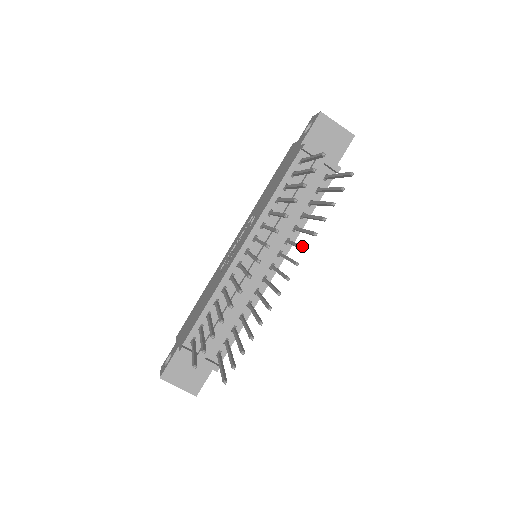
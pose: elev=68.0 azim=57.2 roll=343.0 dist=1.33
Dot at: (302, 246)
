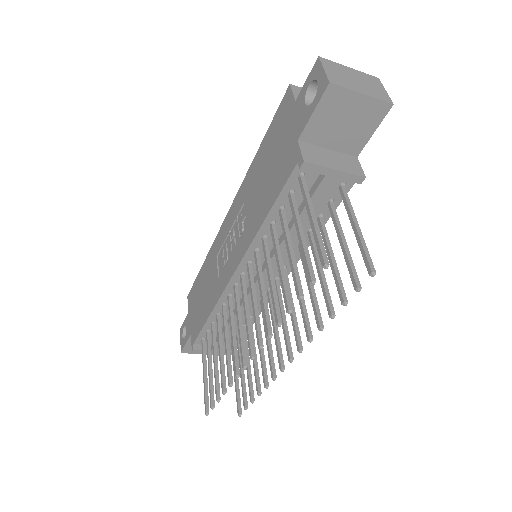
Dot at: (306, 327)
